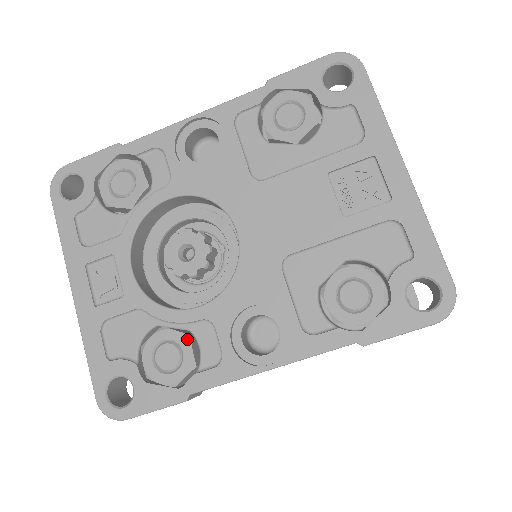
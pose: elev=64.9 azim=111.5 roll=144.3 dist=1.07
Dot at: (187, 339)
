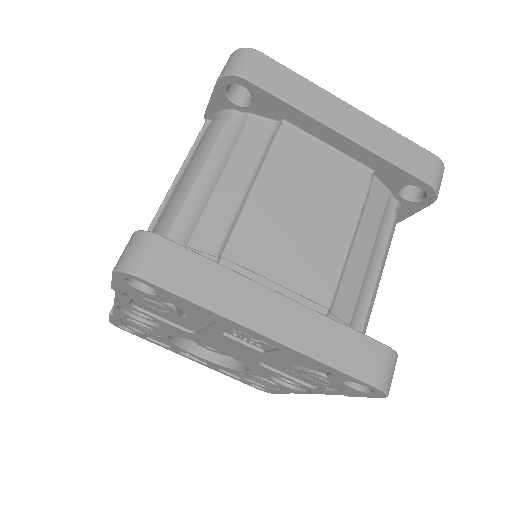
Dot at: (259, 379)
